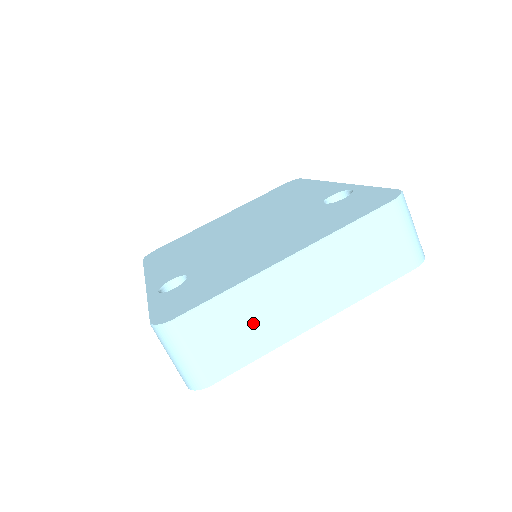
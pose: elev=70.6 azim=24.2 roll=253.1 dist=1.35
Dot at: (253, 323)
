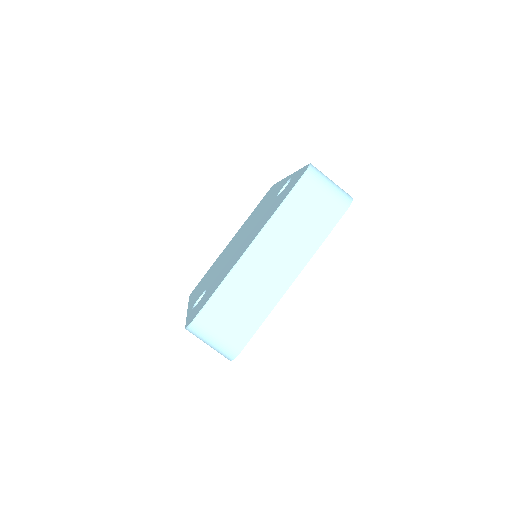
Dot at: (248, 298)
